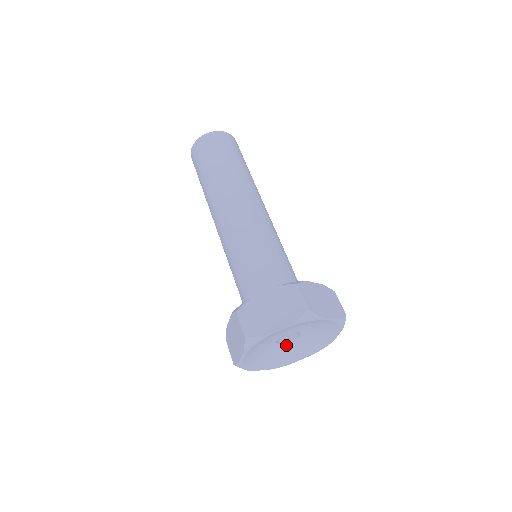
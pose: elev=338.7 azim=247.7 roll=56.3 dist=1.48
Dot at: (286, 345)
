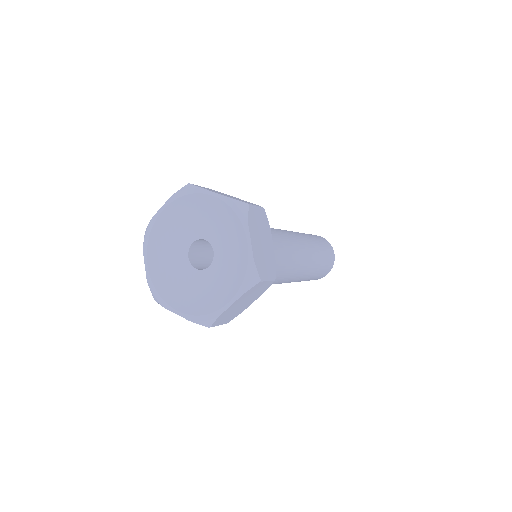
Dot at: (206, 275)
